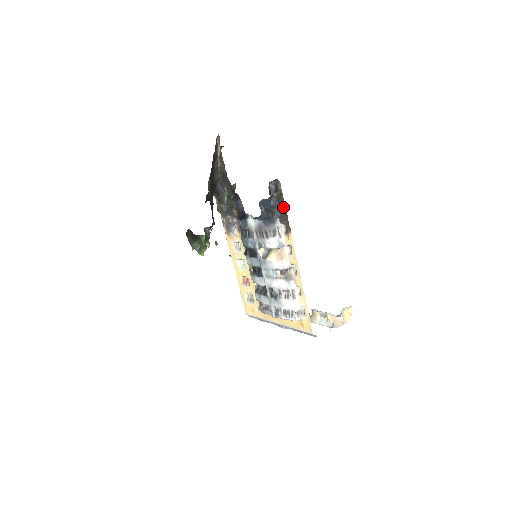
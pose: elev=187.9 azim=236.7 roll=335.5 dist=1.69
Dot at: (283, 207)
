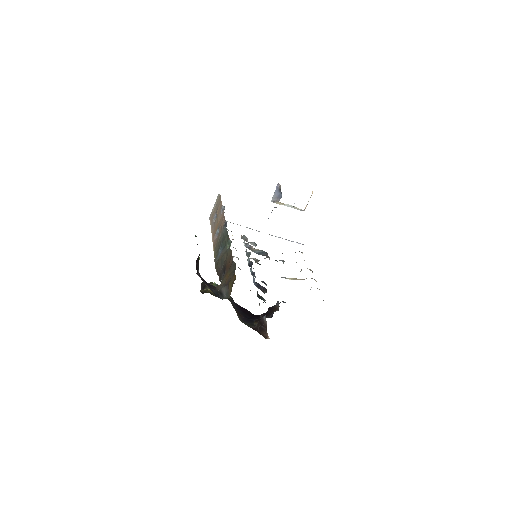
Dot at: occluded
